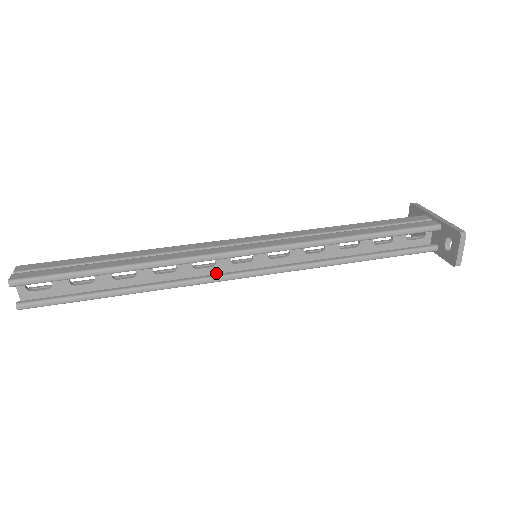
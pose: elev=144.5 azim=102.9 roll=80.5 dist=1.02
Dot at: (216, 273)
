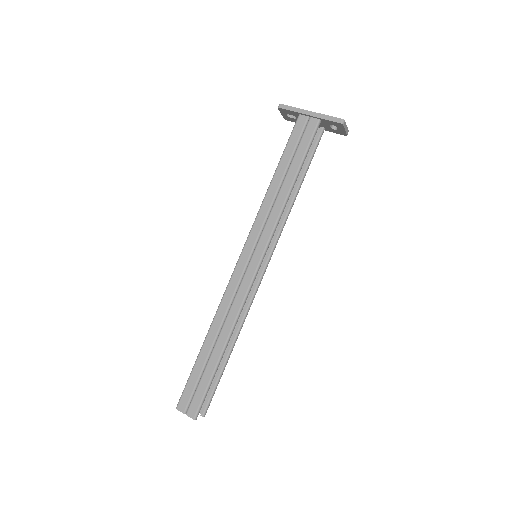
Dot at: occluded
